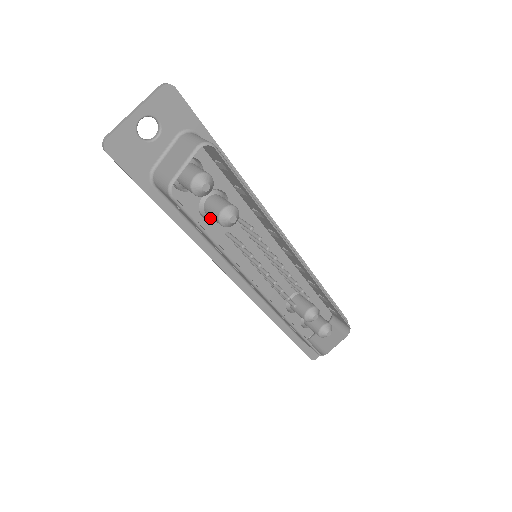
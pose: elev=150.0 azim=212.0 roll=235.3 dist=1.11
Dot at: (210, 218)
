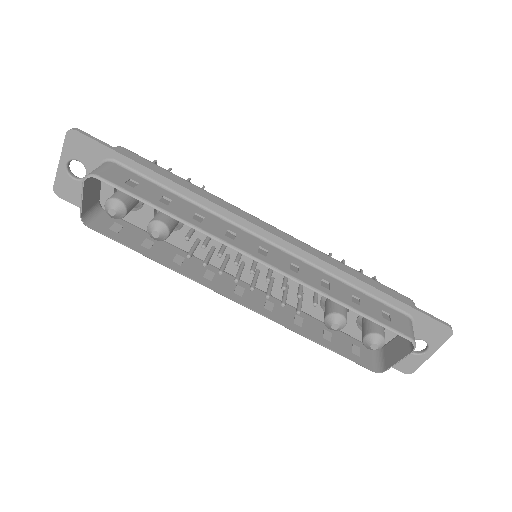
Dot at: (178, 228)
